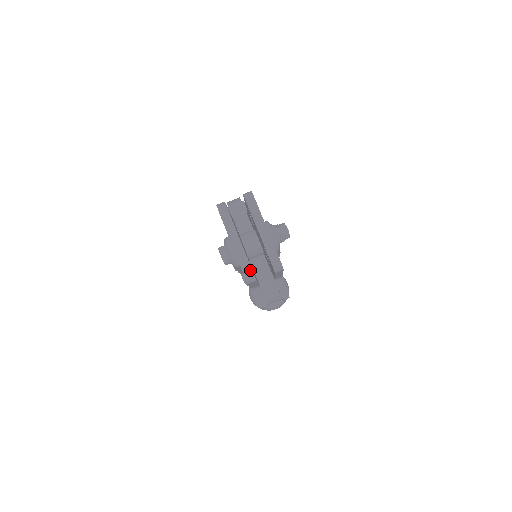
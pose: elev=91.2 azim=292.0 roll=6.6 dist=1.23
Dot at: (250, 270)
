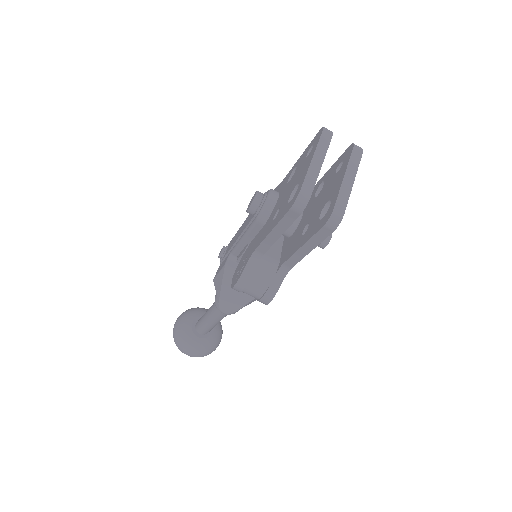
Dot at: (309, 195)
